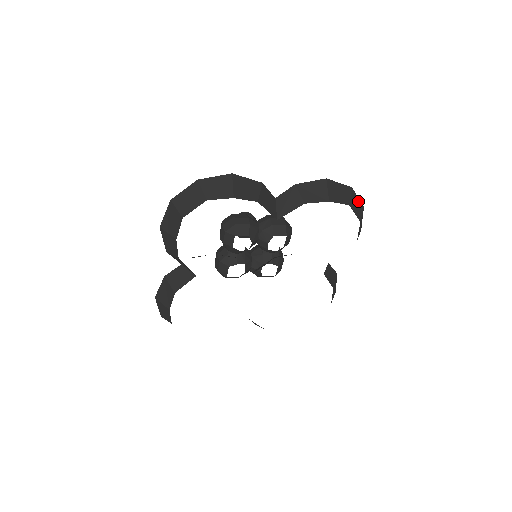
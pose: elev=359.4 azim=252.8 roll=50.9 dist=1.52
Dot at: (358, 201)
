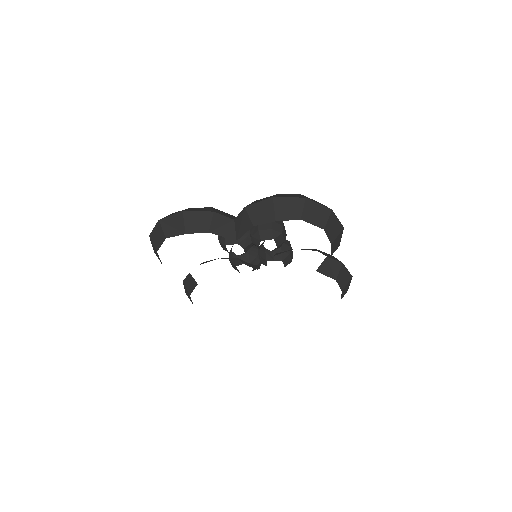
Dot at: (320, 208)
